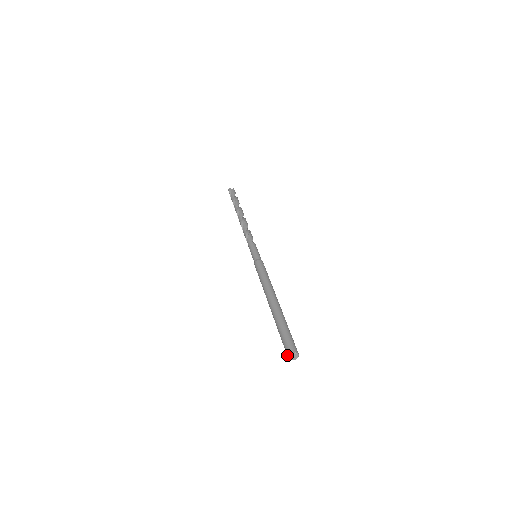
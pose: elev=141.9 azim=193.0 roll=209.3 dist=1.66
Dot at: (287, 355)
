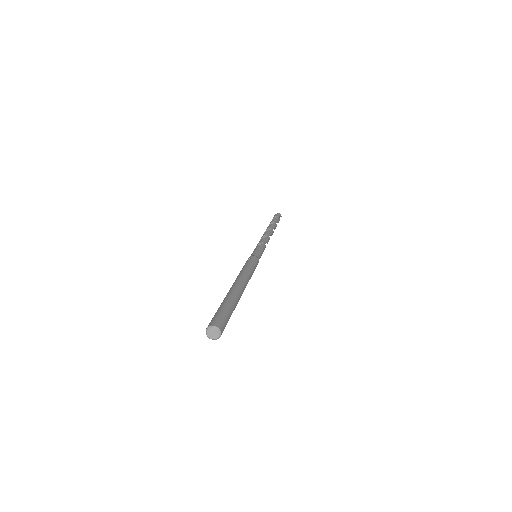
Dot at: (208, 336)
